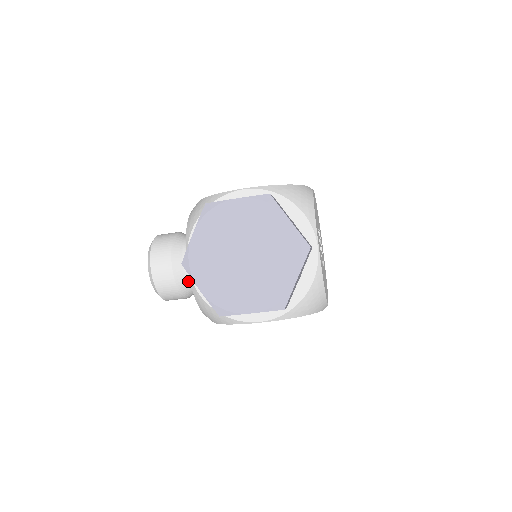
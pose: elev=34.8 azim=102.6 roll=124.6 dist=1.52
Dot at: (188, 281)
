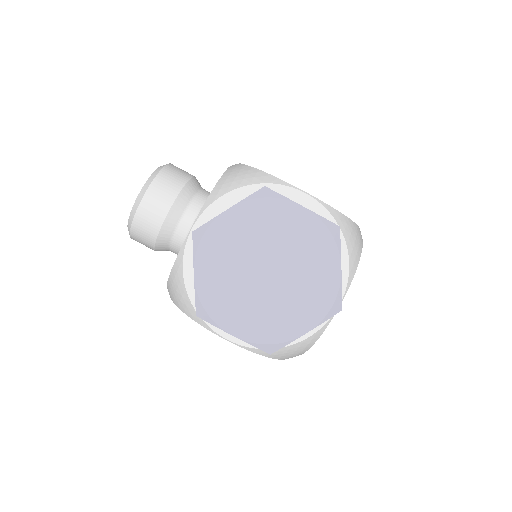
Dot at: (173, 238)
